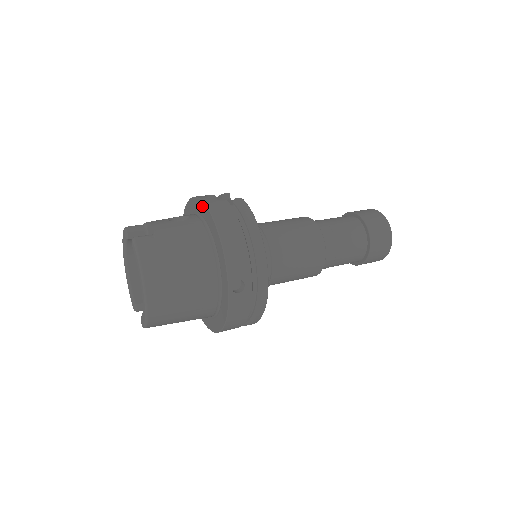
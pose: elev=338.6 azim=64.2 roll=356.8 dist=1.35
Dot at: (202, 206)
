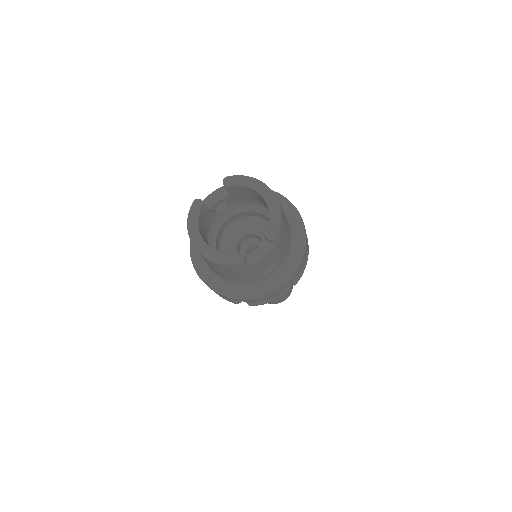
Dot at: occluded
